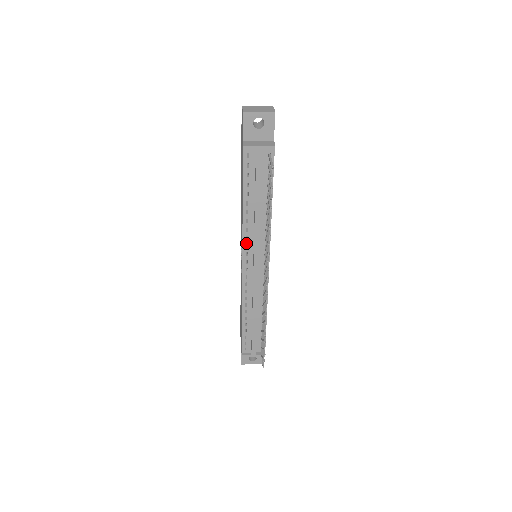
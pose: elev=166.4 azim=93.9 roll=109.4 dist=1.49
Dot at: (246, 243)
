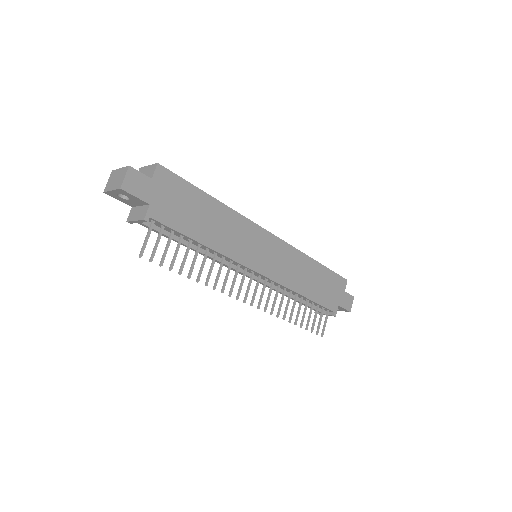
Dot at: occluded
